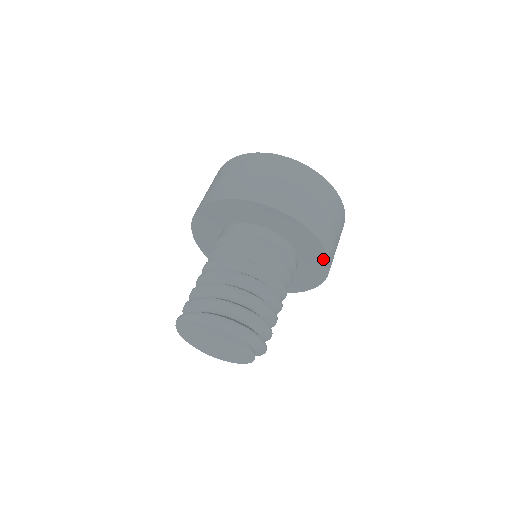
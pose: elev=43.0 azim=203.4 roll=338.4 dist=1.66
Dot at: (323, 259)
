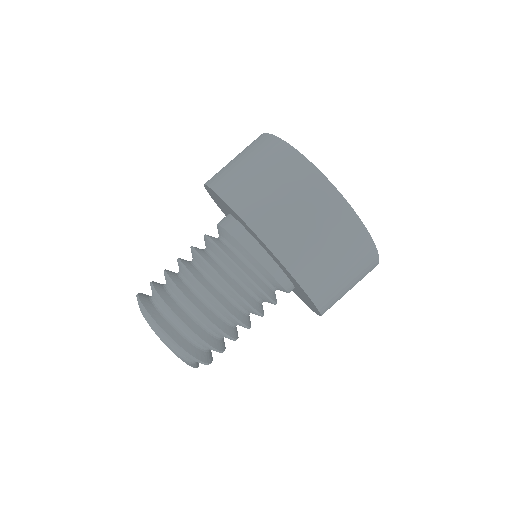
Dot at: occluded
